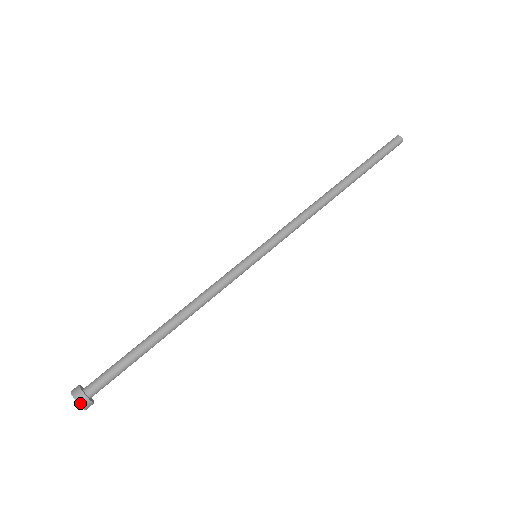
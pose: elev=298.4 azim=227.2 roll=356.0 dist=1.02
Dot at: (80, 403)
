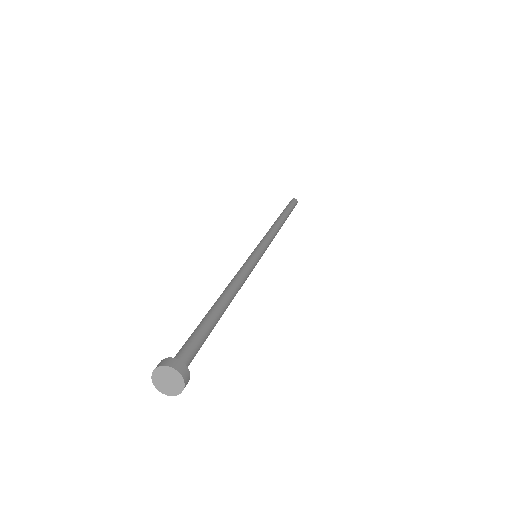
Dot at: (182, 374)
